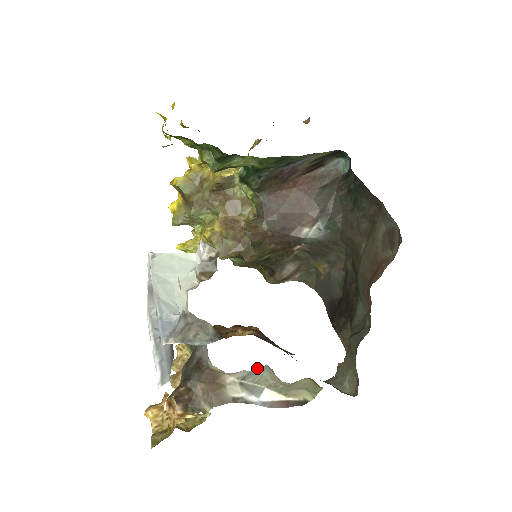
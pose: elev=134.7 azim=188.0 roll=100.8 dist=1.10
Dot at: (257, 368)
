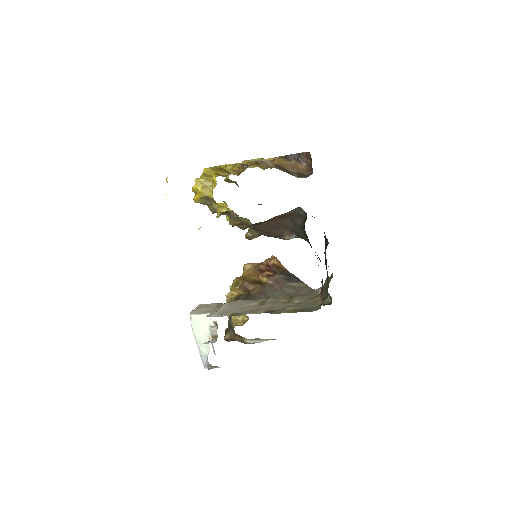
Dot at: occluded
